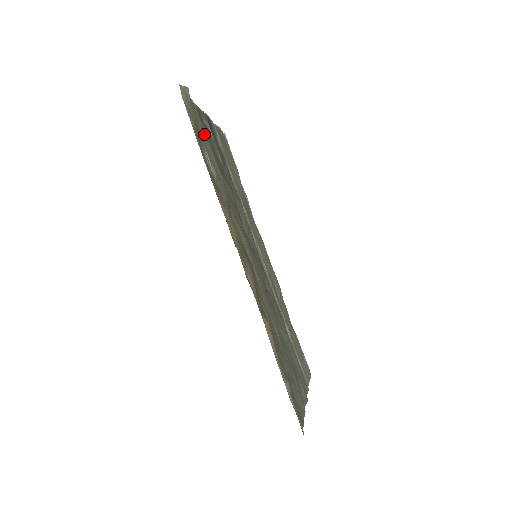
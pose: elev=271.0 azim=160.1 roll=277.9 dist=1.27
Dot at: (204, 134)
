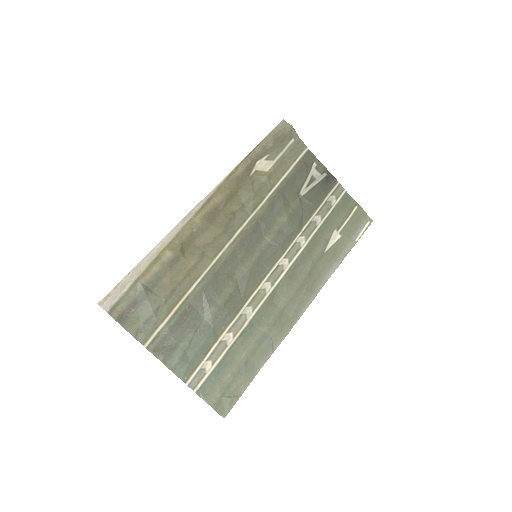
Dot at: (292, 162)
